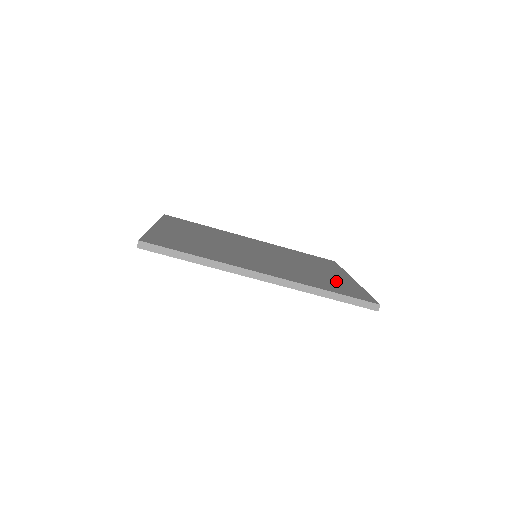
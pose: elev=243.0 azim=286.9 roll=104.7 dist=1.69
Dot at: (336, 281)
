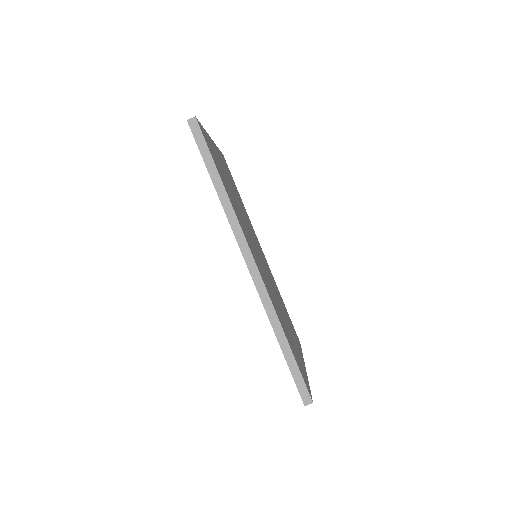
Dot at: occluded
